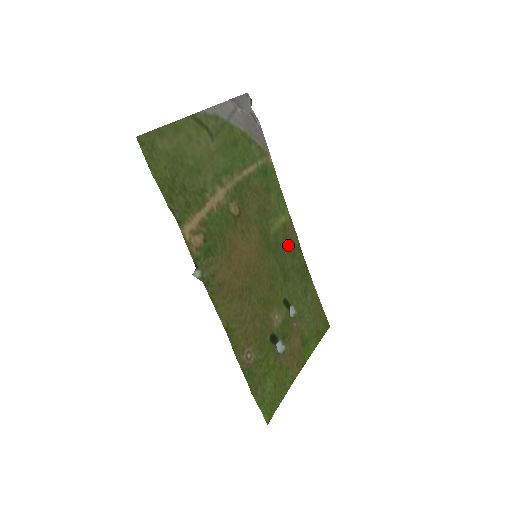
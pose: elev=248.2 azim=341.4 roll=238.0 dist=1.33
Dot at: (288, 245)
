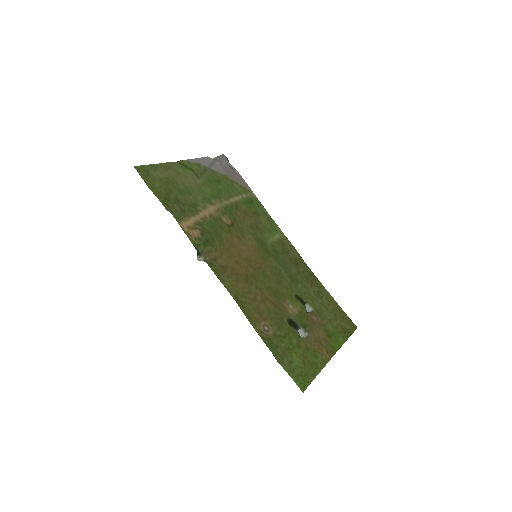
Dot at: (289, 256)
